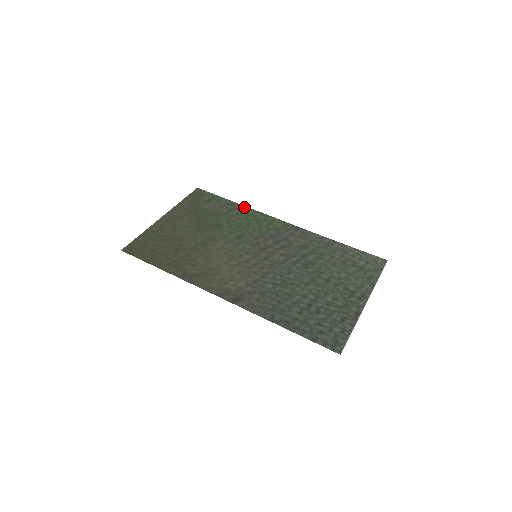
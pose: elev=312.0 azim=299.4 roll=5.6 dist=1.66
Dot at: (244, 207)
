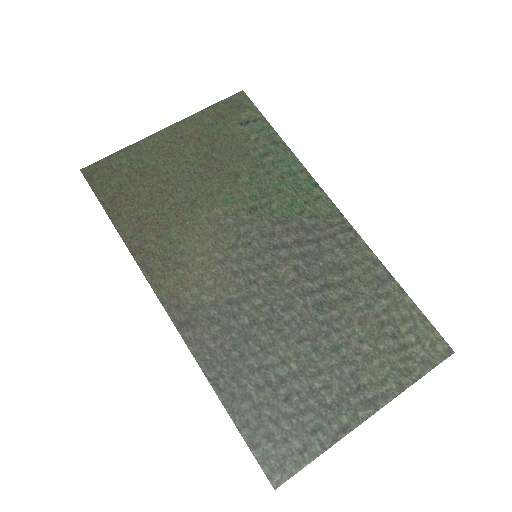
Dot at: (290, 154)
